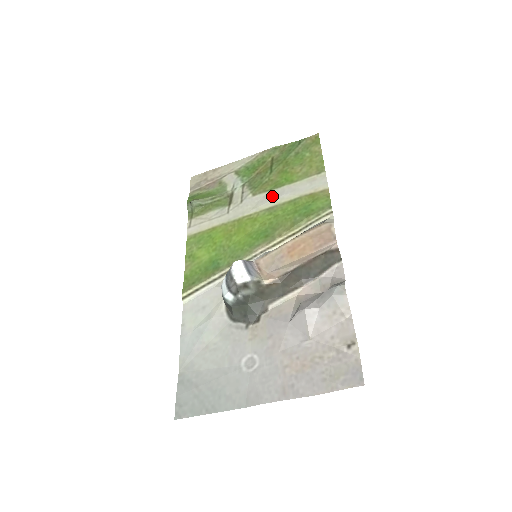
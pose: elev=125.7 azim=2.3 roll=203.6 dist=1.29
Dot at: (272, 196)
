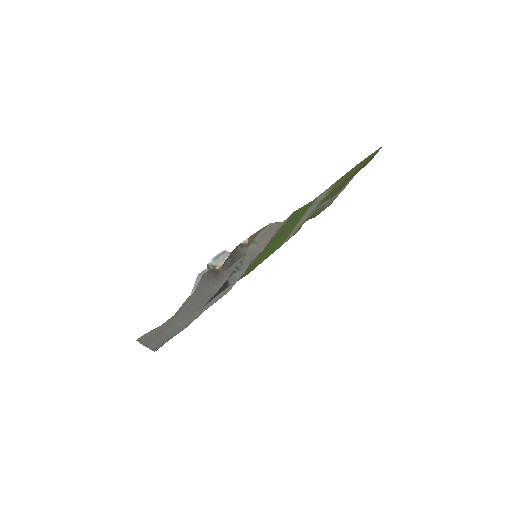
Dot at: (311, 210)
